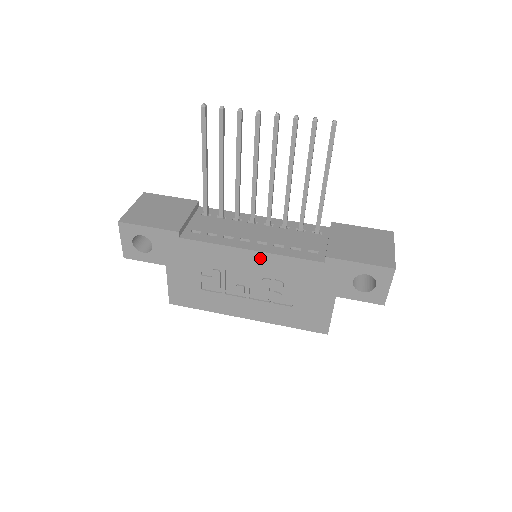
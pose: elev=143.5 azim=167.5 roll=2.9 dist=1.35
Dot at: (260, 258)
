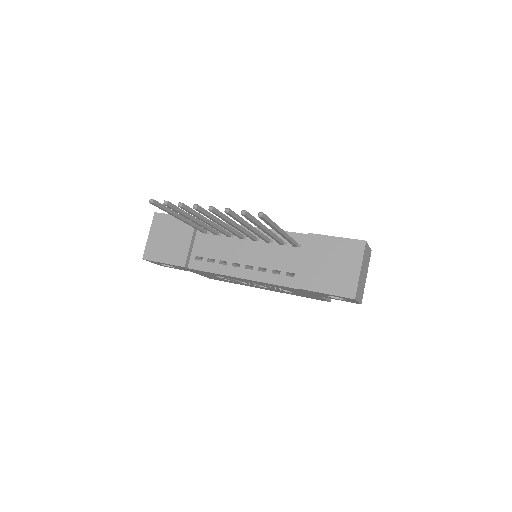
Dot at: occluded
